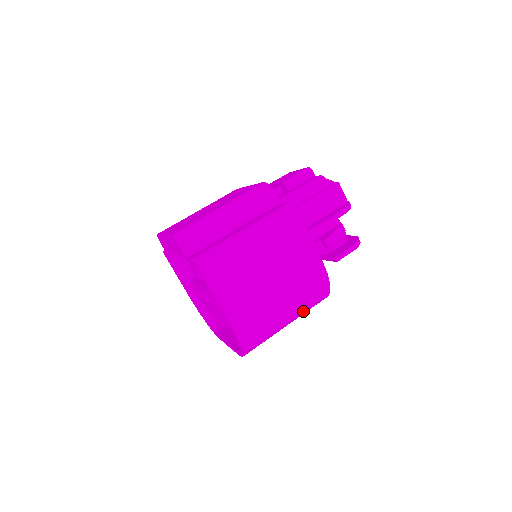
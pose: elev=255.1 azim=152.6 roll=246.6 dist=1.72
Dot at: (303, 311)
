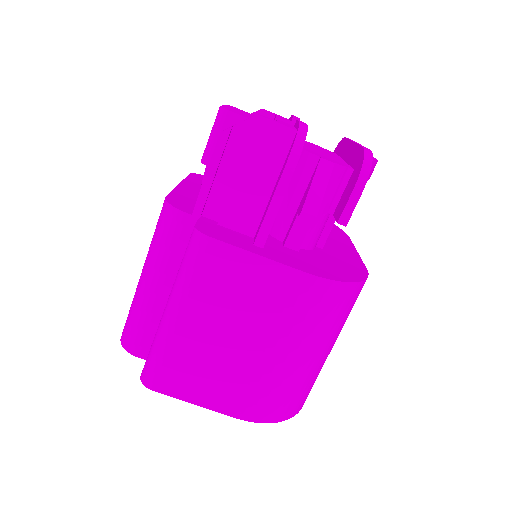
Dot at: (336, 328)
